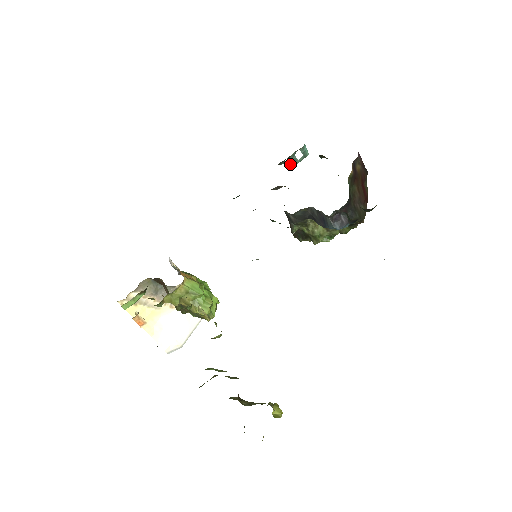
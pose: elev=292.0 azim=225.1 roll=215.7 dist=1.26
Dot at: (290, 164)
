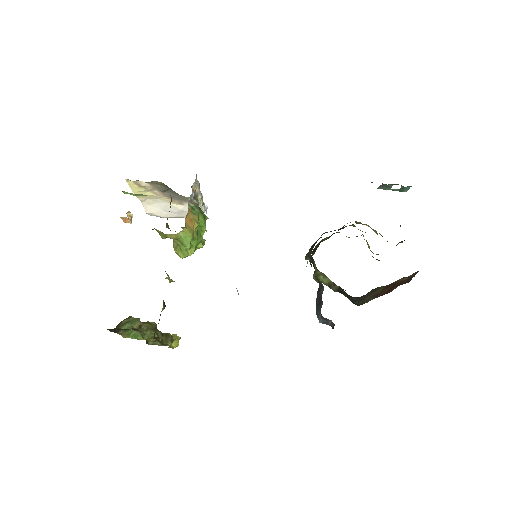
Dot at: (381, 186)
